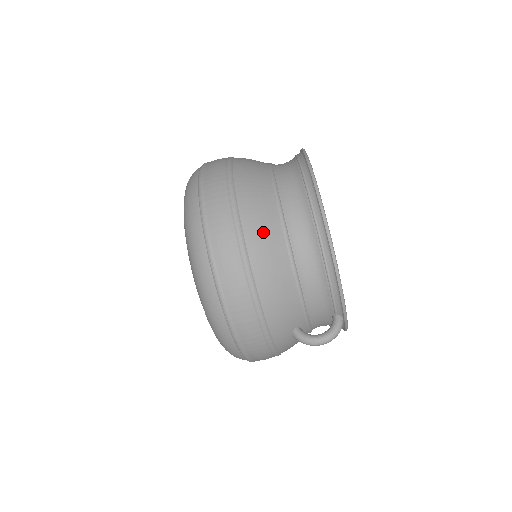
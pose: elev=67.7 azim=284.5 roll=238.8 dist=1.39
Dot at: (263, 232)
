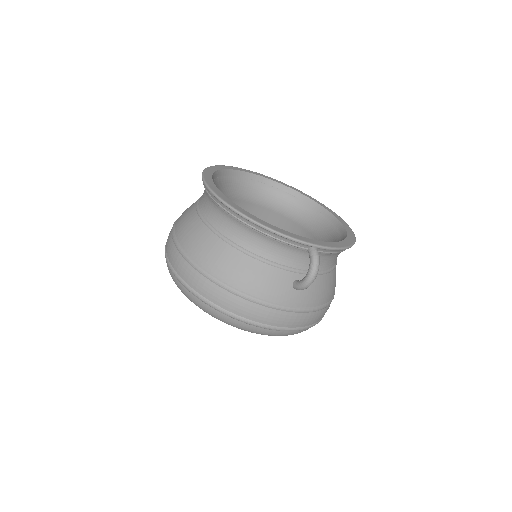
Dot at: (204, 248)
